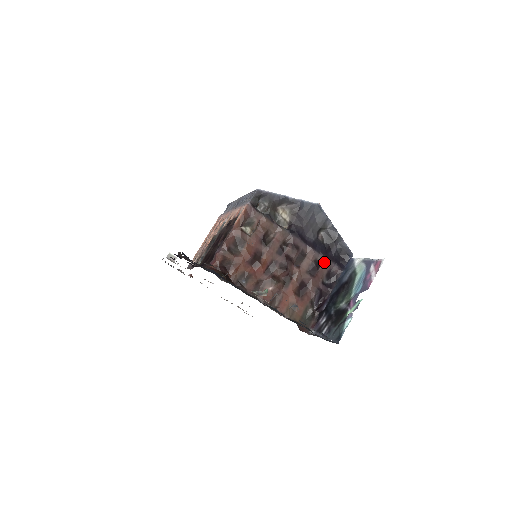
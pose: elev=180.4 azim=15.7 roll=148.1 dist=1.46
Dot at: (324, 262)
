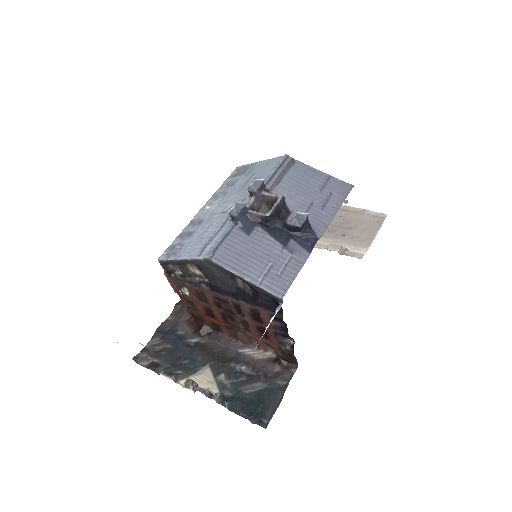
Dot at: (260, 310)
